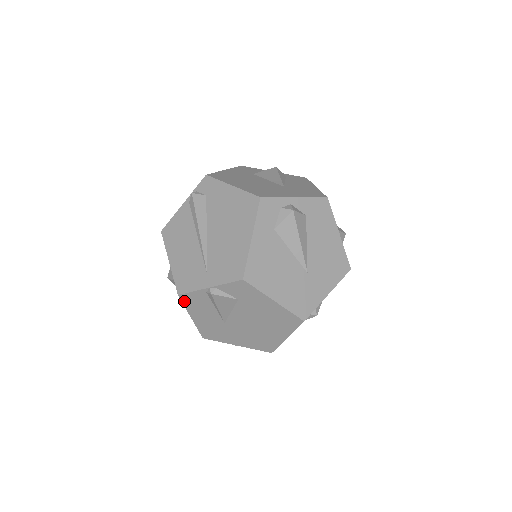
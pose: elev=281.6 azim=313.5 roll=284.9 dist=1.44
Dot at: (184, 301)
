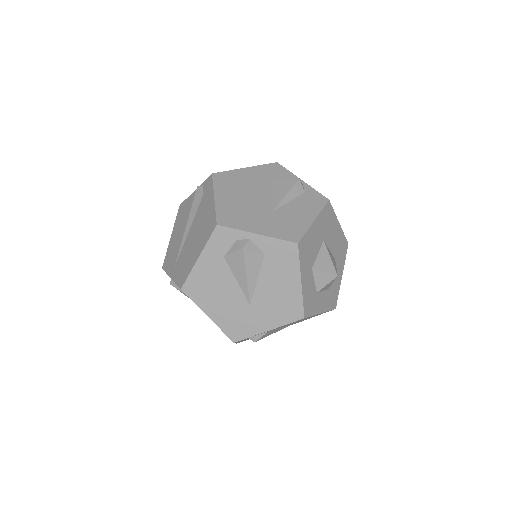
Dot at: occluded
